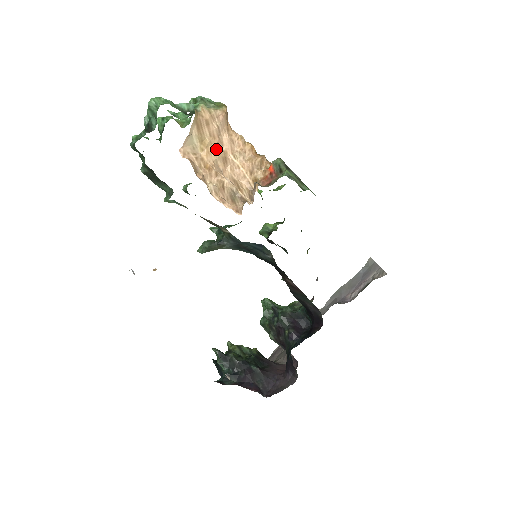
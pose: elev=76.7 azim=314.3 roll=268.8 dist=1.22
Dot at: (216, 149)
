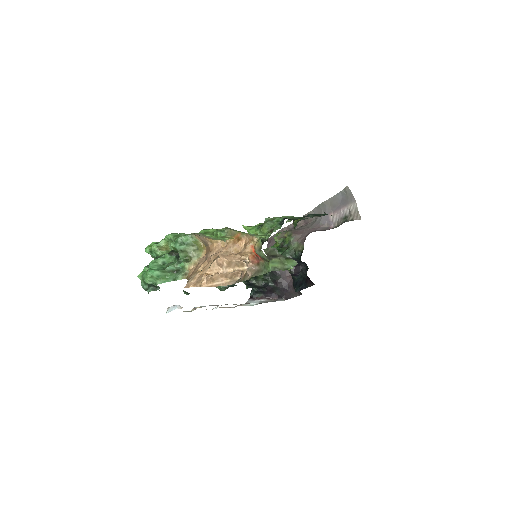
Dot at: (208, 264)
